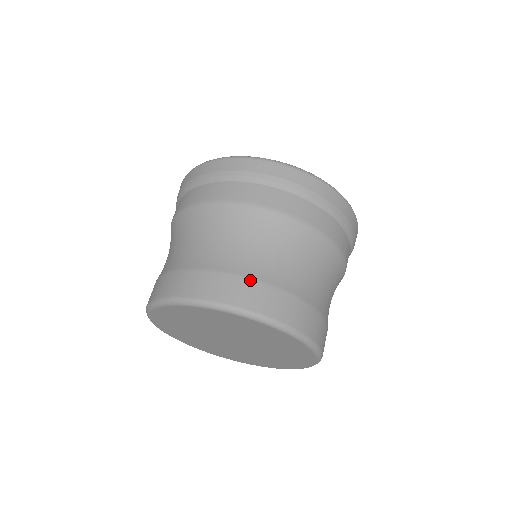
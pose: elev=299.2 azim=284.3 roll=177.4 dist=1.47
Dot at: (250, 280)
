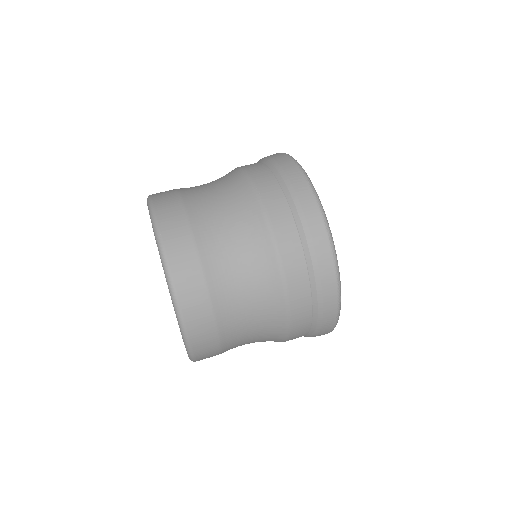
Dot at: (186, 217)
